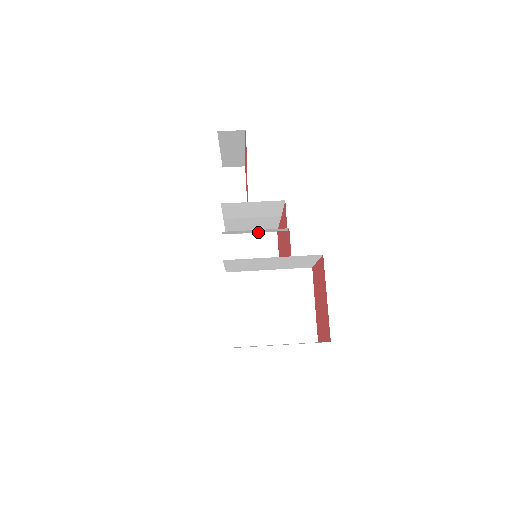
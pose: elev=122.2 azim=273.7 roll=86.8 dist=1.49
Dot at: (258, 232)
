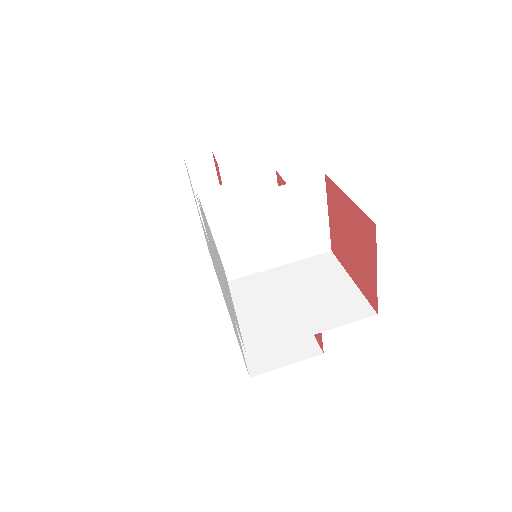
Dot at: occluded
